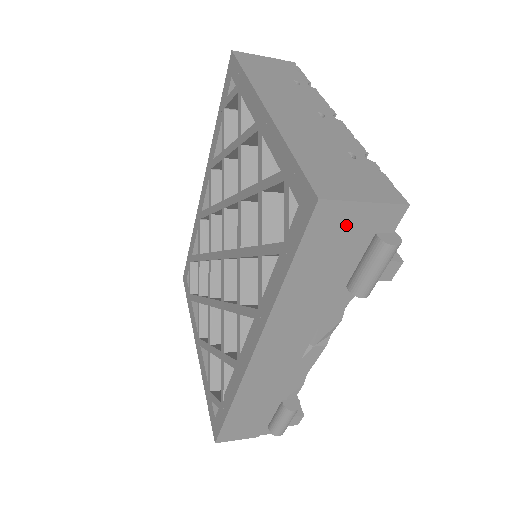
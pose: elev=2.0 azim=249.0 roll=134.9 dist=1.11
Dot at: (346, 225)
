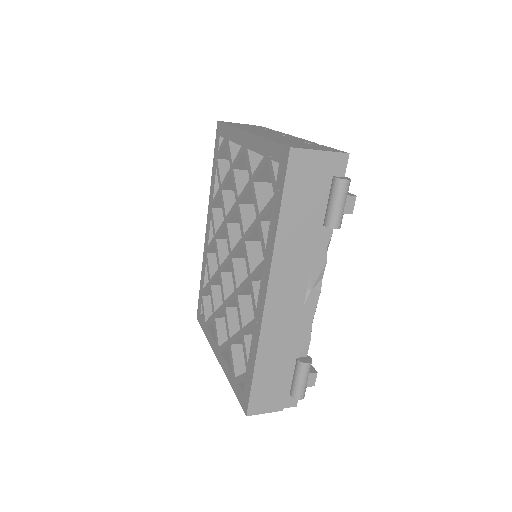
Dot at: (312, 169)
